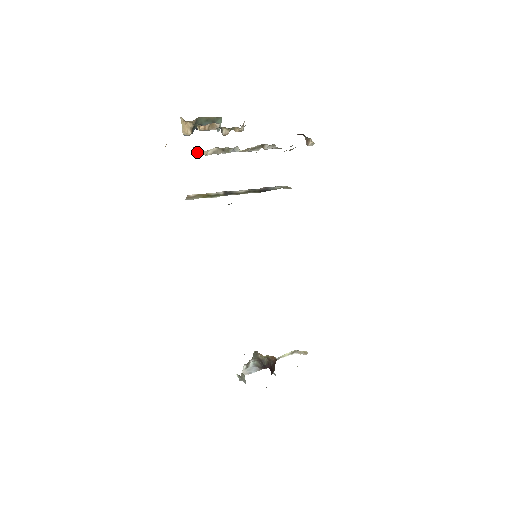
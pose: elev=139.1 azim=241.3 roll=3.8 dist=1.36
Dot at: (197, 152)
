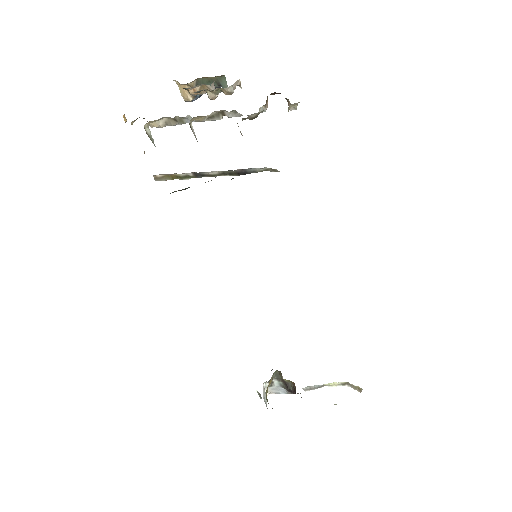
Dot at: (149, 124)
